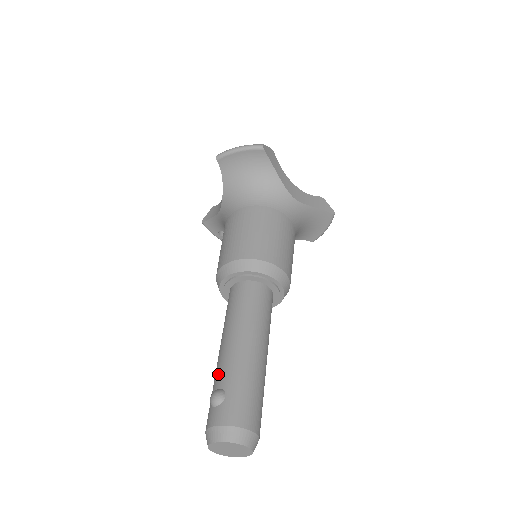
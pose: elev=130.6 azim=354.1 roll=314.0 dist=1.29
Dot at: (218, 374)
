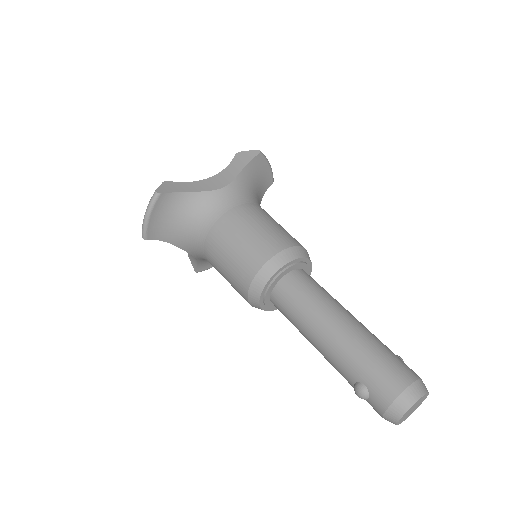
Dot at: (341, 374)
